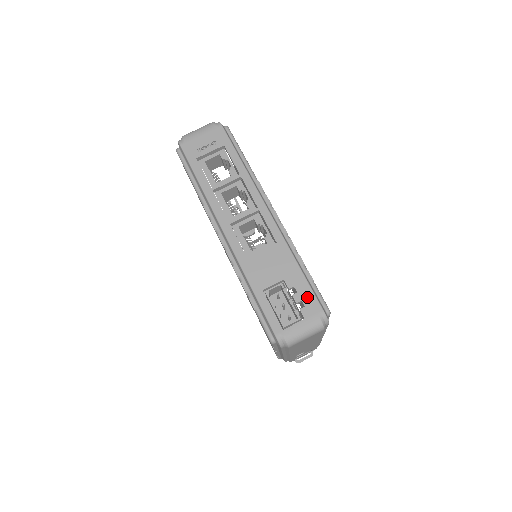
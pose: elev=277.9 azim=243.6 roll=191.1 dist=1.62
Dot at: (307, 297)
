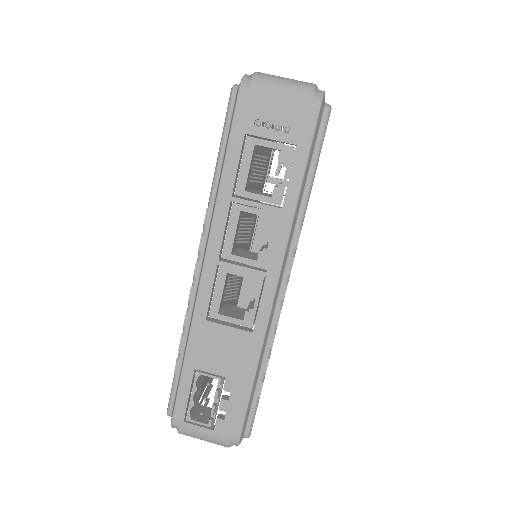
Dot at: (235, 414)
